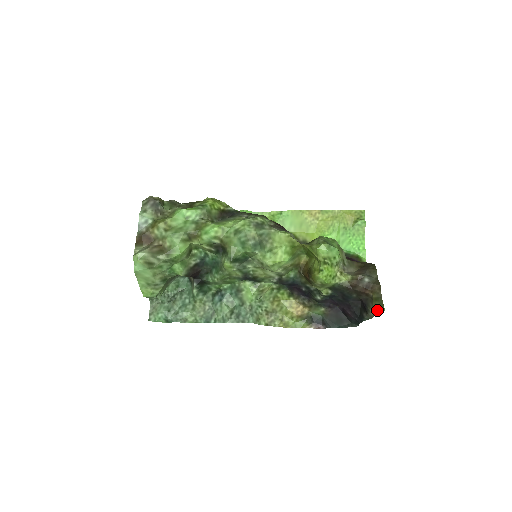
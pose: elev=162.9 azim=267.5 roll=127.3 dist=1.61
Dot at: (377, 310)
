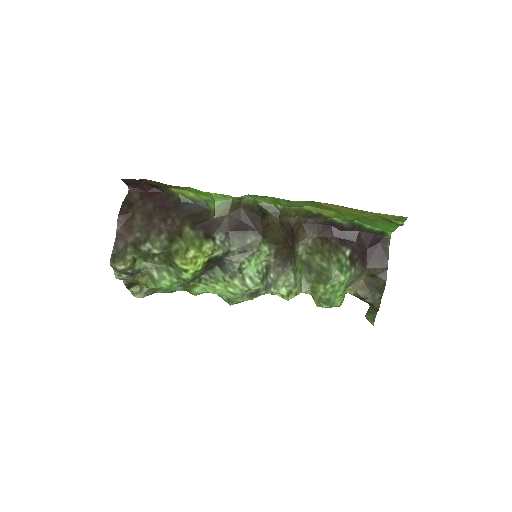
Dot at: (368, 320)
